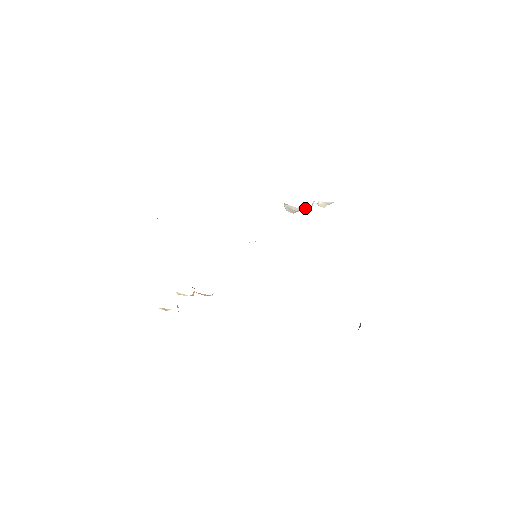
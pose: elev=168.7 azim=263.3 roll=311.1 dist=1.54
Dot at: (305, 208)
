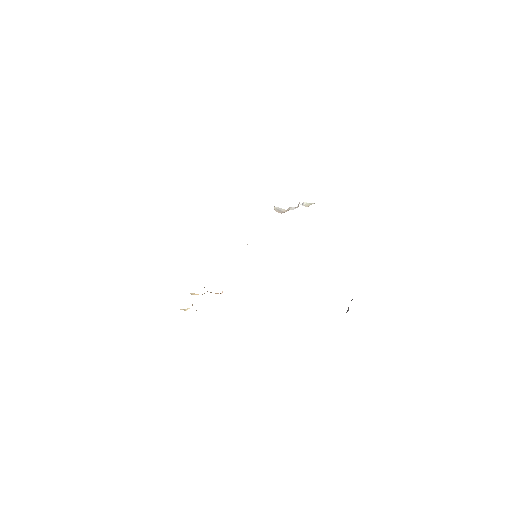
Dot at: (292, 209)
